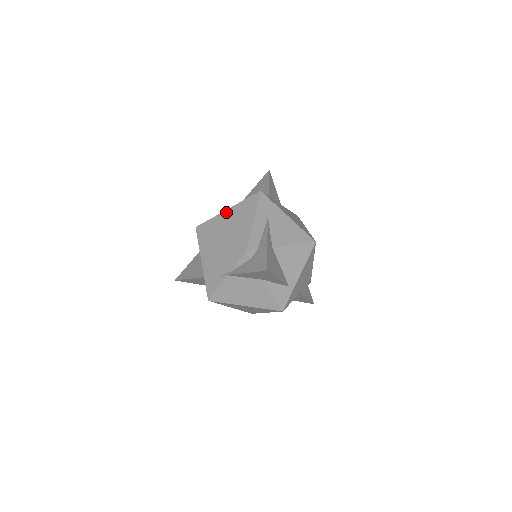
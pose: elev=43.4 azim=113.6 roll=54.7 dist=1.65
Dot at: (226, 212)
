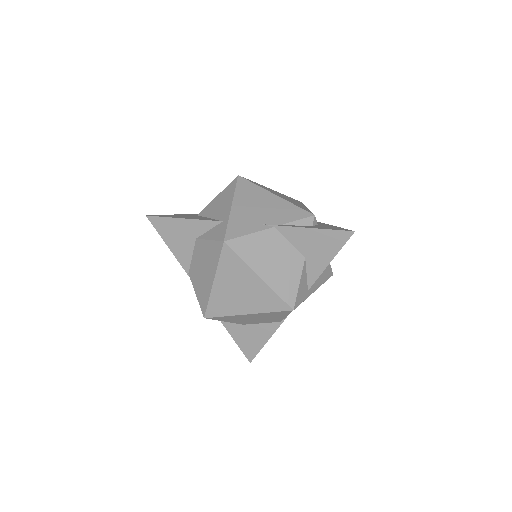
Dot at: (271, 189)
